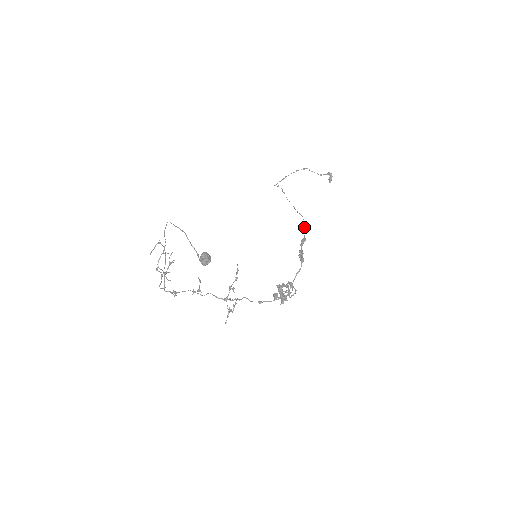
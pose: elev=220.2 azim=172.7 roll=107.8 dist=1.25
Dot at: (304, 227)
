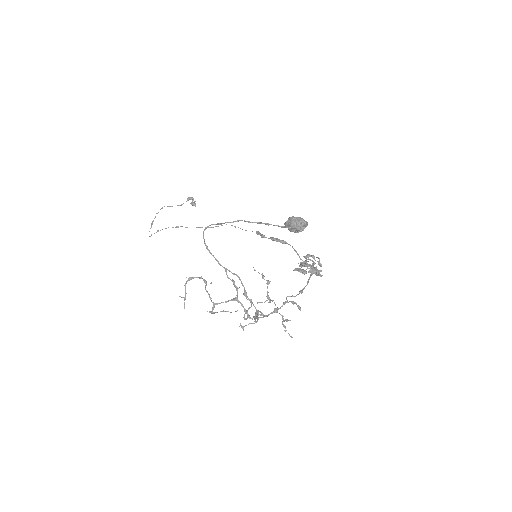
Dot at: occluded
